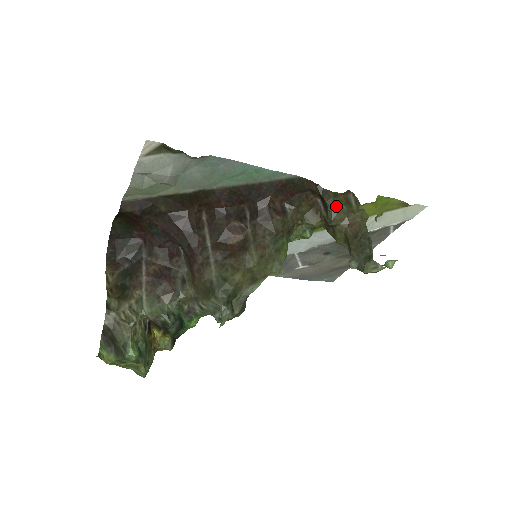
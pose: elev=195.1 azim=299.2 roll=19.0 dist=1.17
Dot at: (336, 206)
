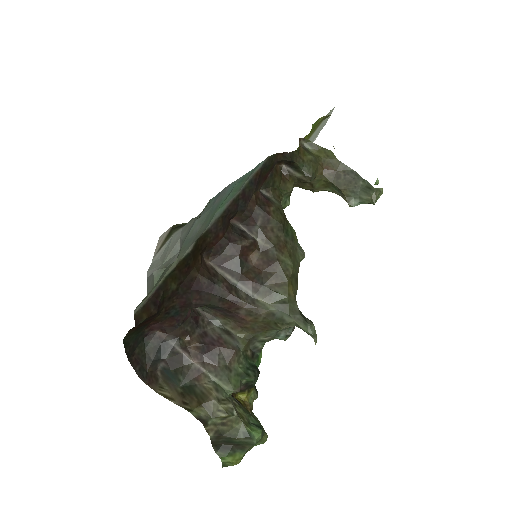
Dot at: (306, 161)
